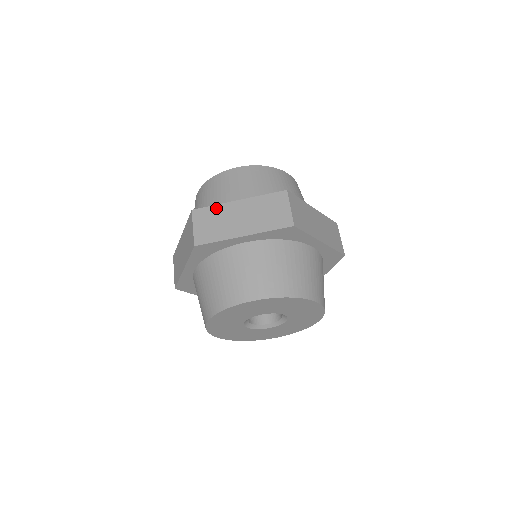
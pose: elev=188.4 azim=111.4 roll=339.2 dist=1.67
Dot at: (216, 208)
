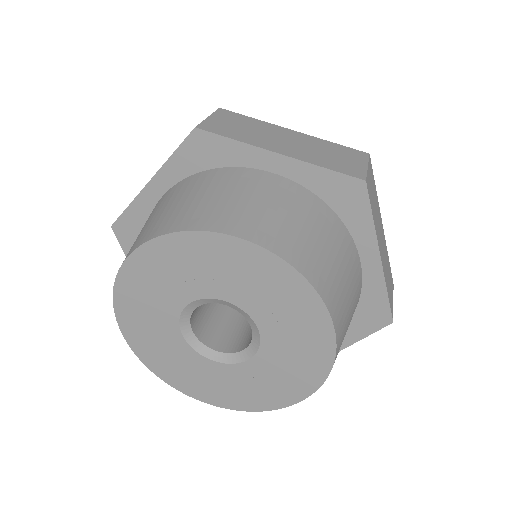
Dot at: occluded
